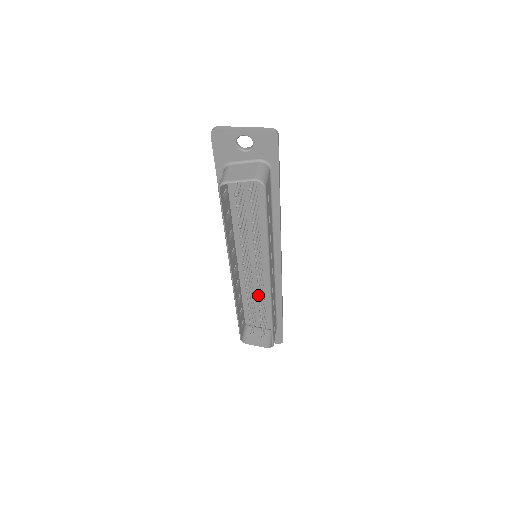
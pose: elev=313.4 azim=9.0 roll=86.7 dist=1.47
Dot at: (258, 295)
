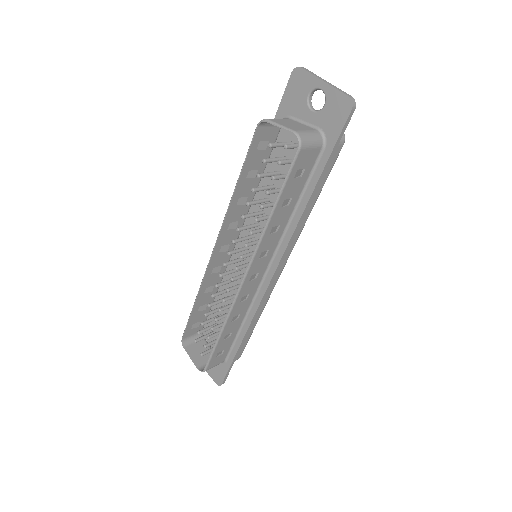
Dot at: occluded
